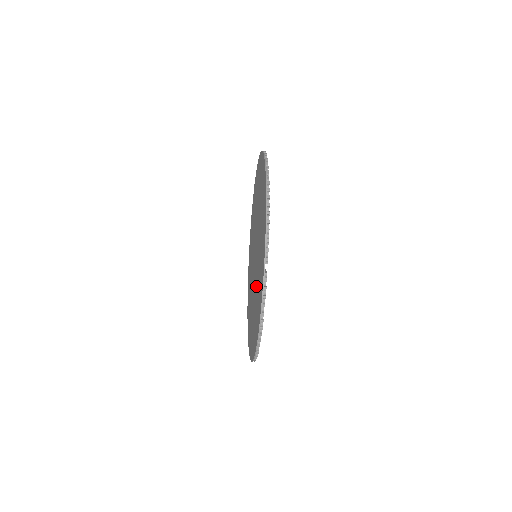
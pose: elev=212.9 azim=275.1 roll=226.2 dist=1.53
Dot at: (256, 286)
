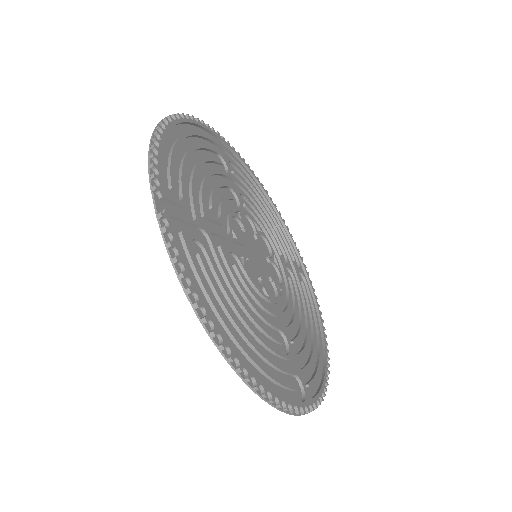
Dot at: occluded
